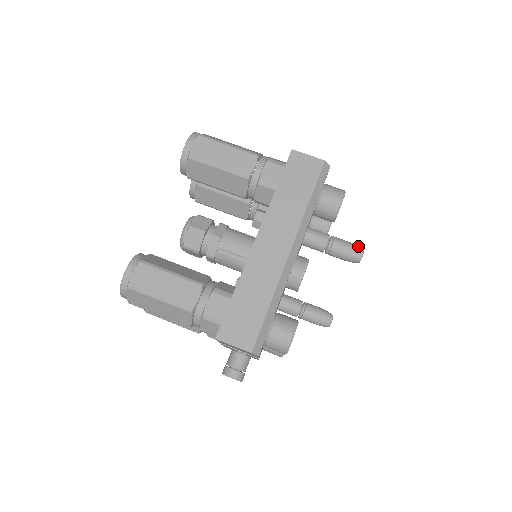
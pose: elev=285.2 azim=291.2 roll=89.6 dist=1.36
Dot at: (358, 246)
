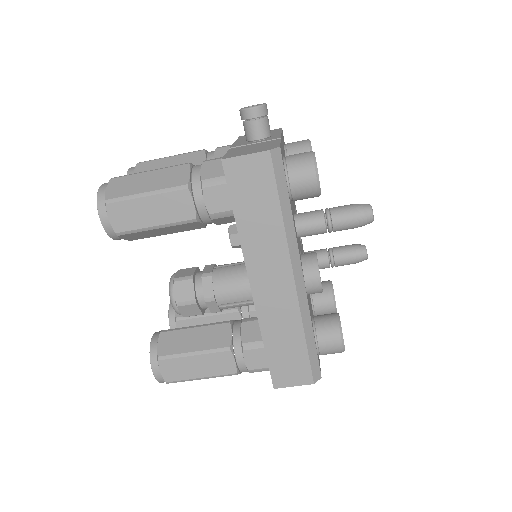
Dot at: (362, 208)
